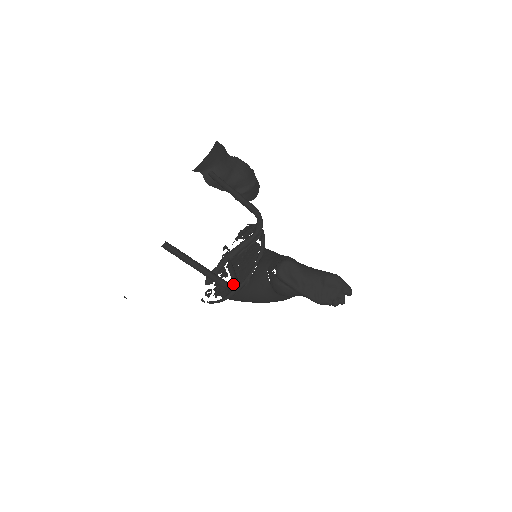
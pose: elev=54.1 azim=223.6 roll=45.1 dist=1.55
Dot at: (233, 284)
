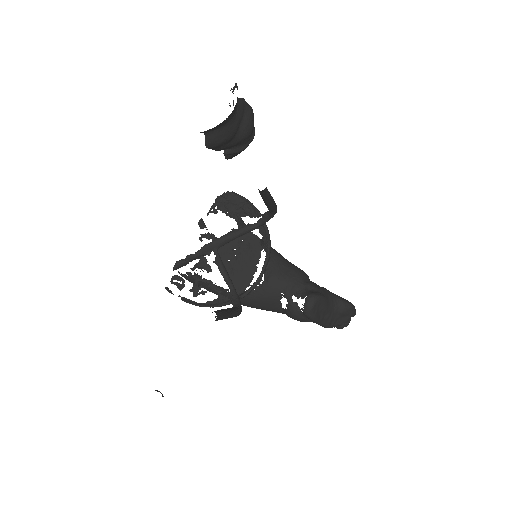
Dot at: (241, 306)
